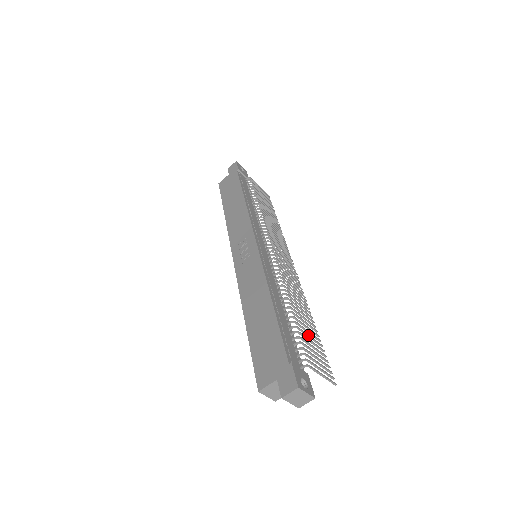
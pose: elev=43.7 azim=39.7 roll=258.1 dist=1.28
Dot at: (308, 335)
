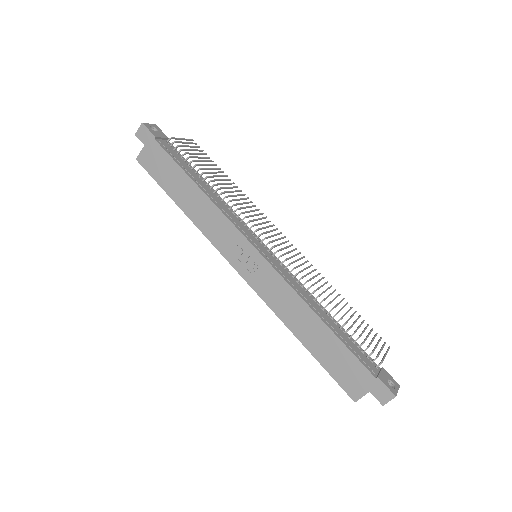
Dot at: occluded
